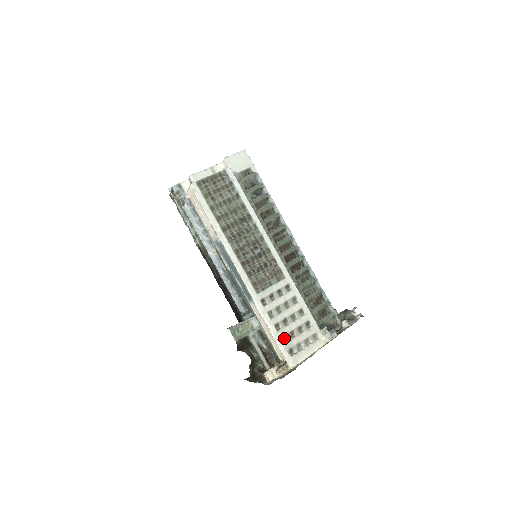
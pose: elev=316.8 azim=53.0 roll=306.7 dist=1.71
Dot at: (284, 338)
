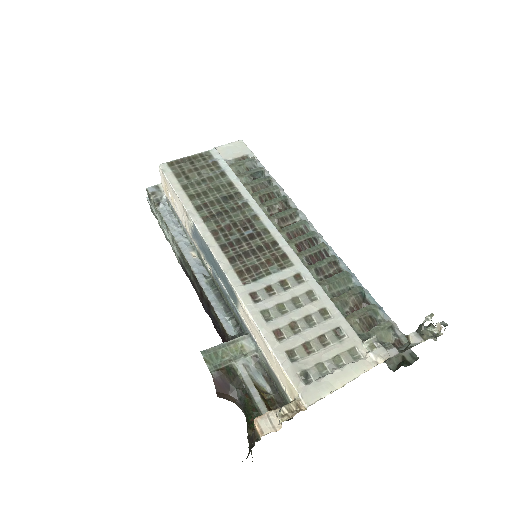
Dot at: (291, 353)
